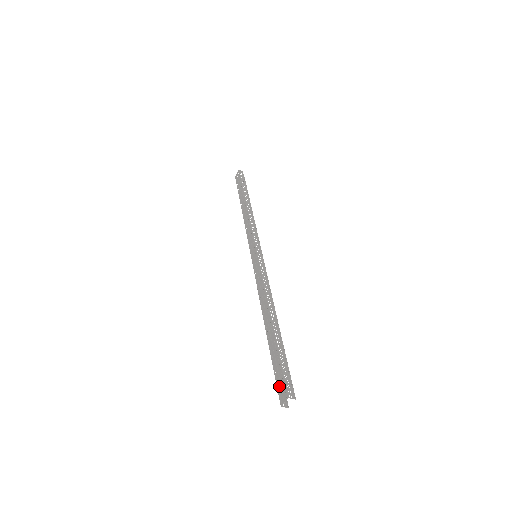
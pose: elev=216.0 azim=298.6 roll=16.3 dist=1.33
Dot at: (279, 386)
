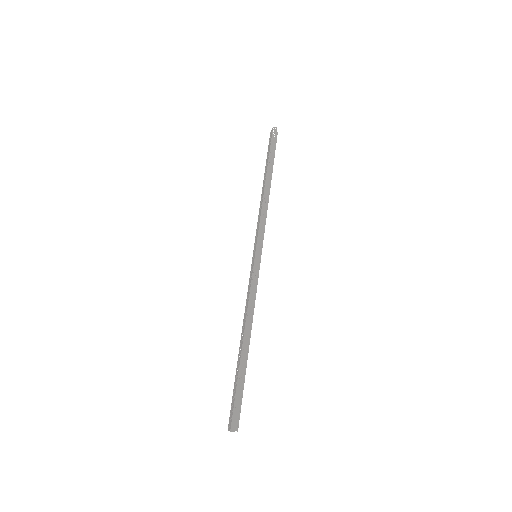
Dot at: (231, 412)
